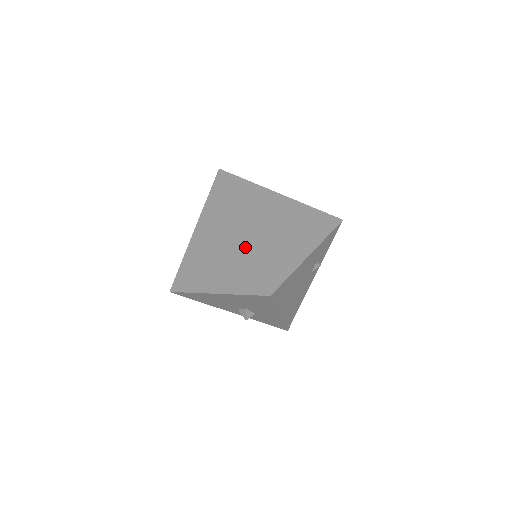
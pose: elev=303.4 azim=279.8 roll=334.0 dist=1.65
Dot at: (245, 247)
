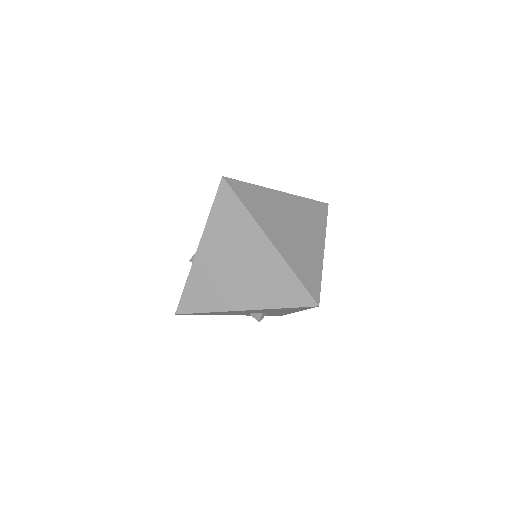
Dot at: (277, 260)
